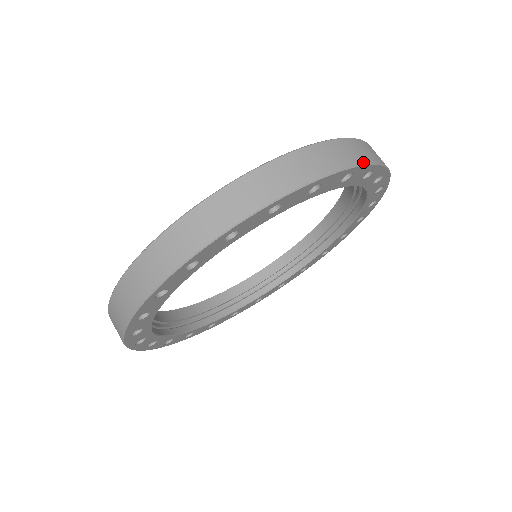
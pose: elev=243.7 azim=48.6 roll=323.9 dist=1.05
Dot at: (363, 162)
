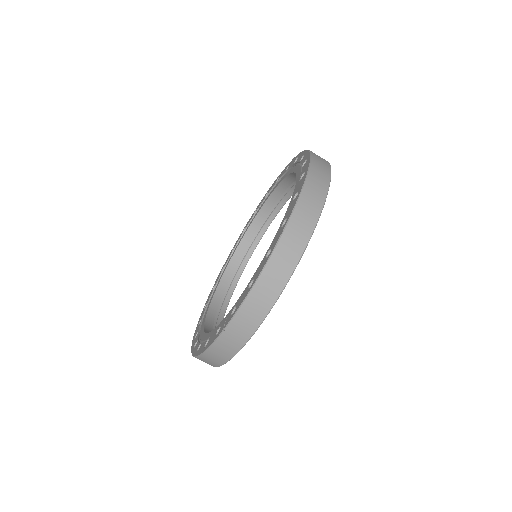
Dot at: (325, 194)
